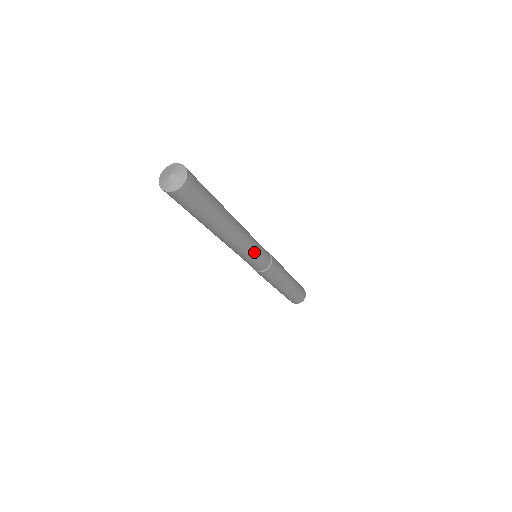
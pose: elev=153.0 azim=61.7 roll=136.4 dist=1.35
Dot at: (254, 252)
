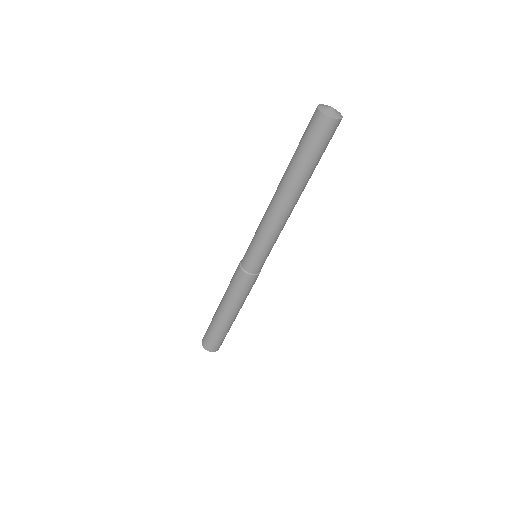
Dot at: (276, 240)
